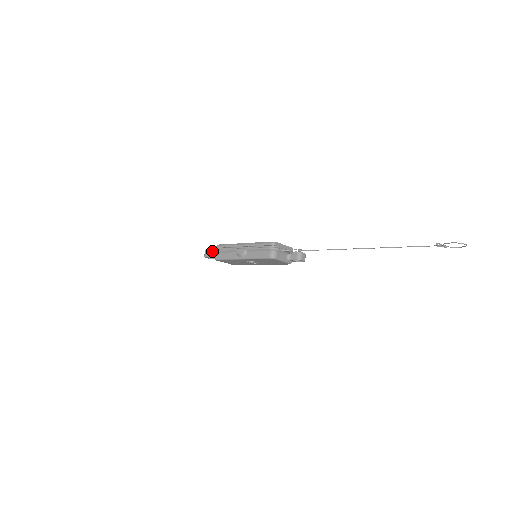
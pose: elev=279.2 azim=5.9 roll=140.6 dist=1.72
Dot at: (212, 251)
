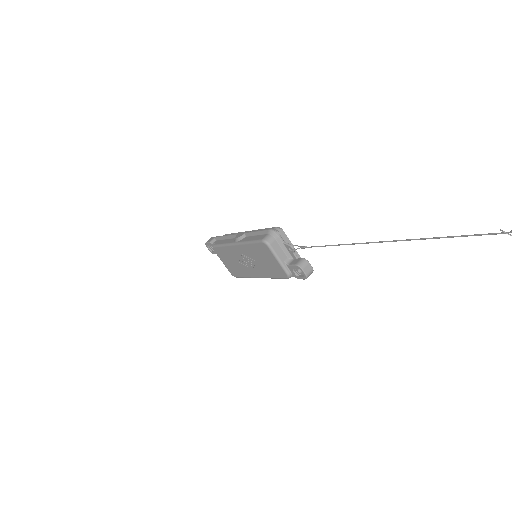
Dot at: (216, 237)
